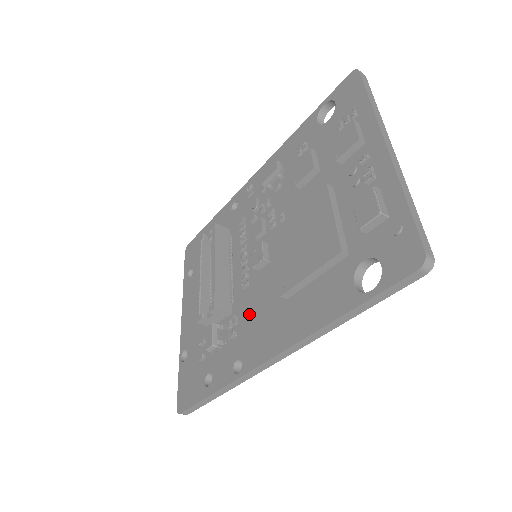
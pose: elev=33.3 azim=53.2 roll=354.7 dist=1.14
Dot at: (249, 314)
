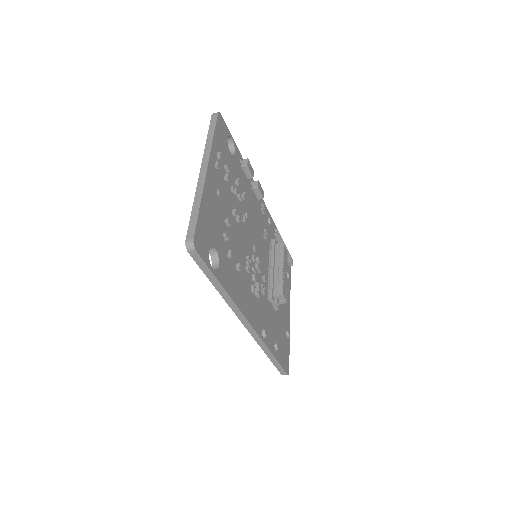
Dot at: occluded
